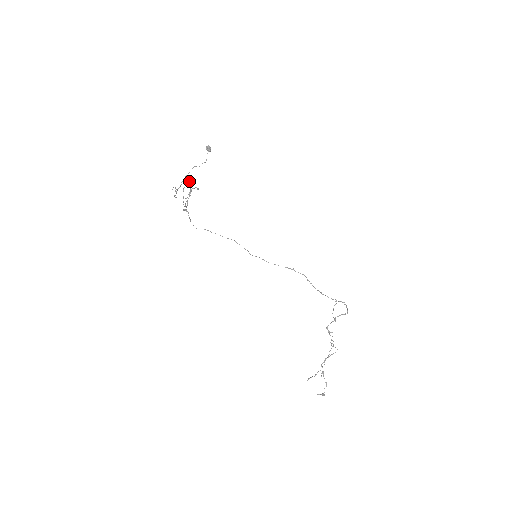
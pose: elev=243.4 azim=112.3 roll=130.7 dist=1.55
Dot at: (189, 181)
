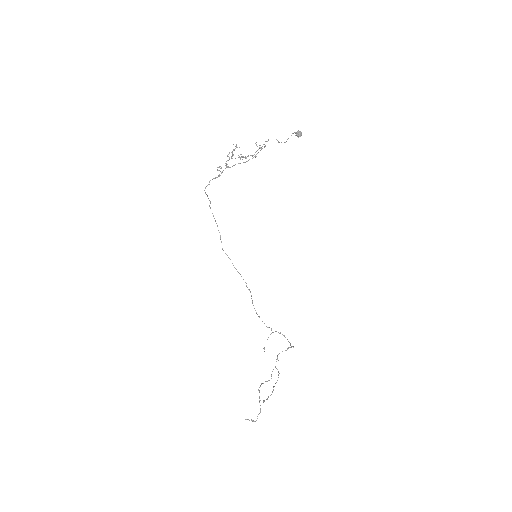
Dot at: occluded
